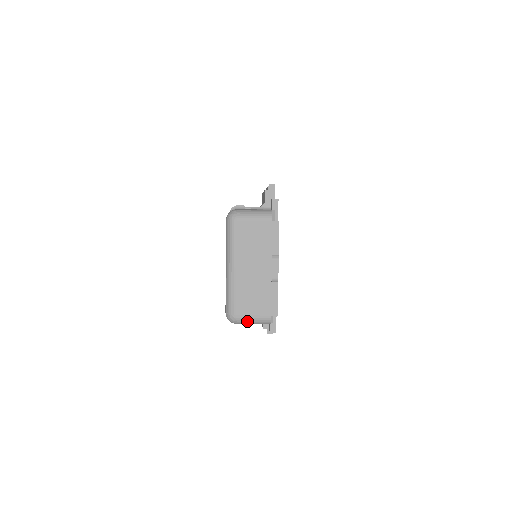
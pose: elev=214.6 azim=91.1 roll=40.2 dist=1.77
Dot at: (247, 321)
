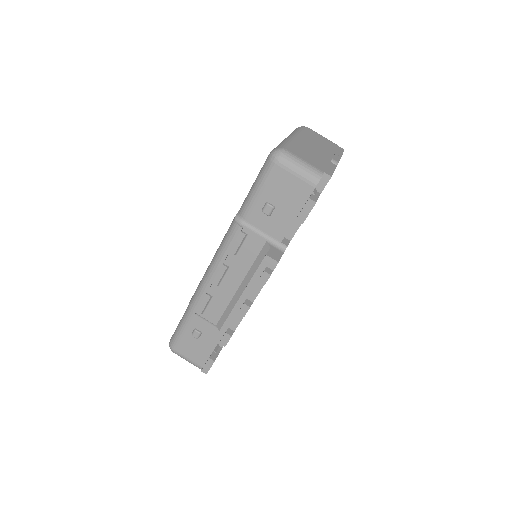
Dot at: (296, 161)
